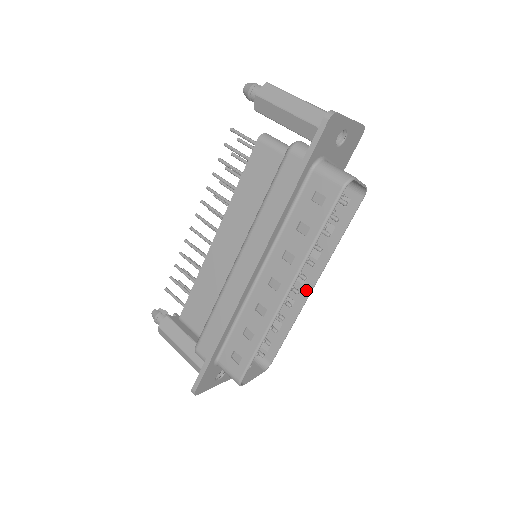
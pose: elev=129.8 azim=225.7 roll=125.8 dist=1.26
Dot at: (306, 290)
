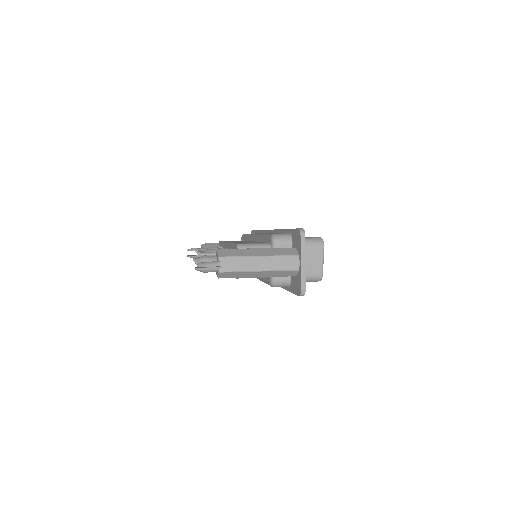
Dot at: occluded
